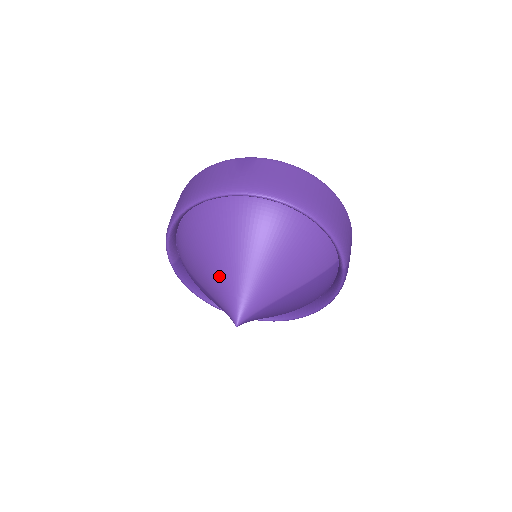
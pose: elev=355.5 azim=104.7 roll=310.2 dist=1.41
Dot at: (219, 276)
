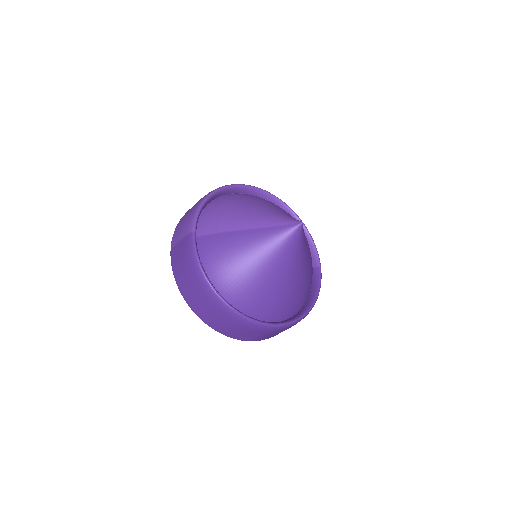
Dot at: (268, 210)
